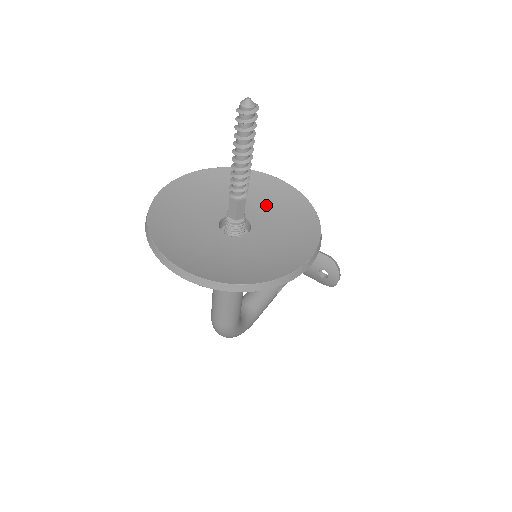
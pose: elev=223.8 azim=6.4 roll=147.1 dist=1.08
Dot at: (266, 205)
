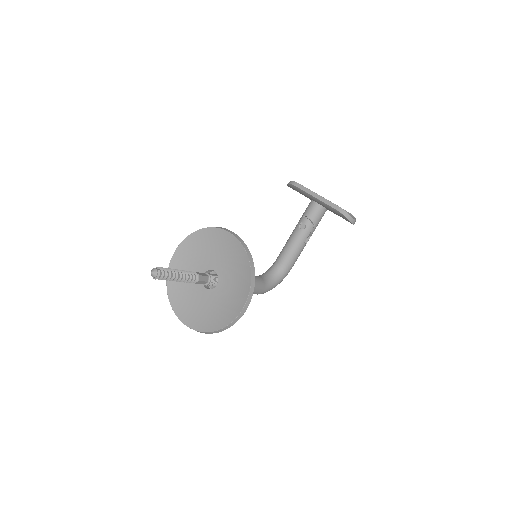
Dot at: (226, 258)
